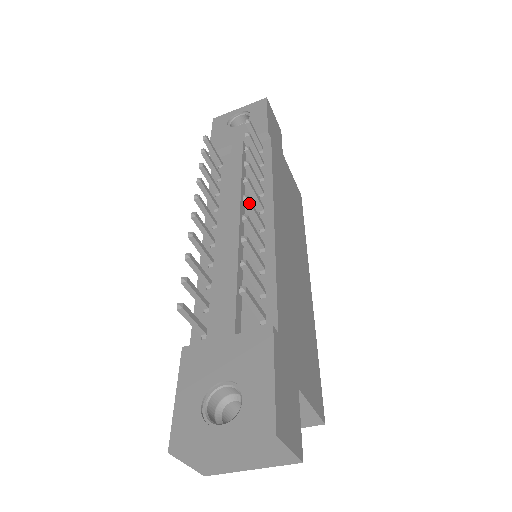
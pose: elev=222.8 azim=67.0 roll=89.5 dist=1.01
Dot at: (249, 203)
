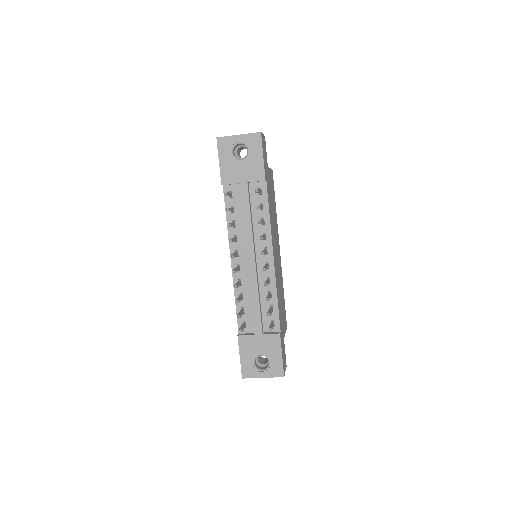
Dot at: occluded
